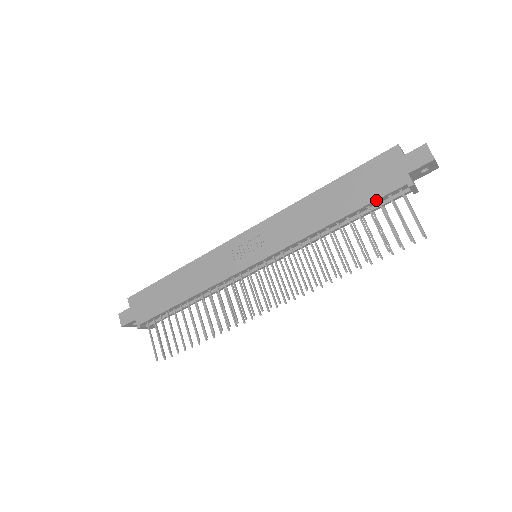
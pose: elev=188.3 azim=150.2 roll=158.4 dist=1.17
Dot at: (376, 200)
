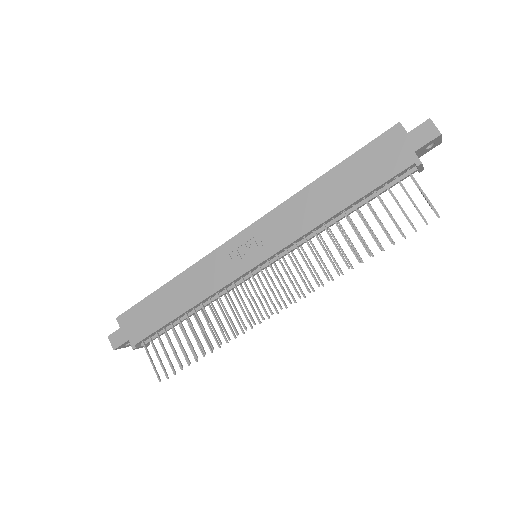
Dot at: (383, 183)
